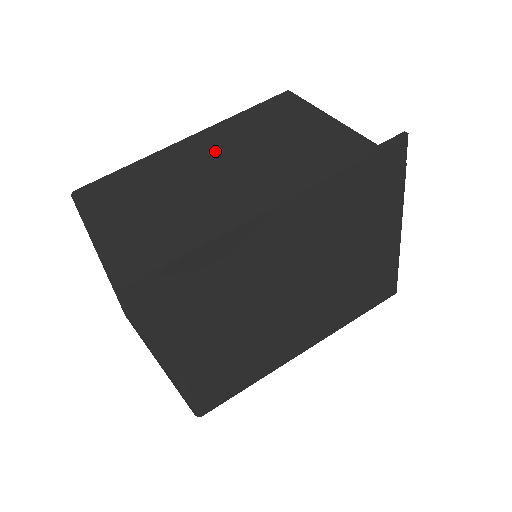
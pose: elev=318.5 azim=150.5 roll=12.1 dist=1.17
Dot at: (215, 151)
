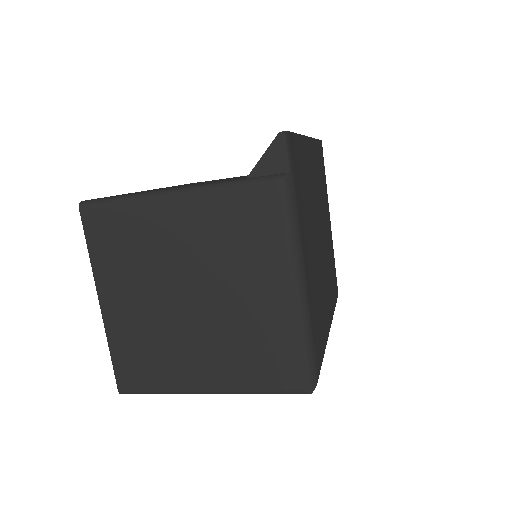
Dot at: occluded
